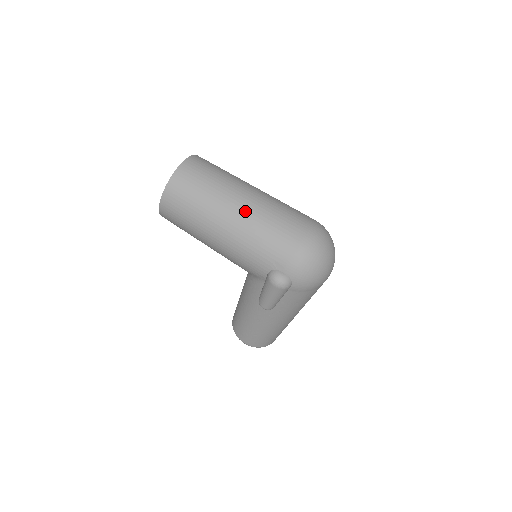
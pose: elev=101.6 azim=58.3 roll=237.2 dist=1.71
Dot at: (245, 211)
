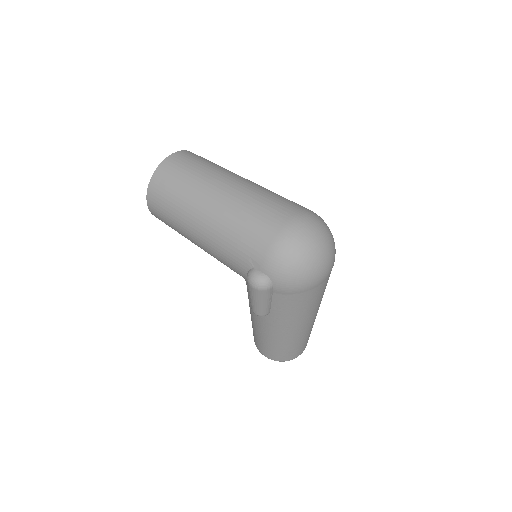
Dot at: (220, 204)
